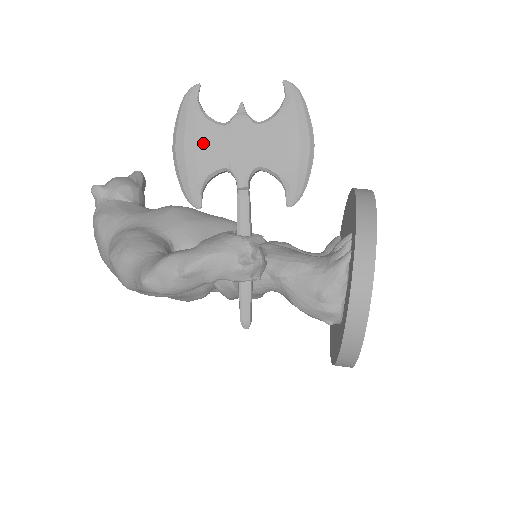
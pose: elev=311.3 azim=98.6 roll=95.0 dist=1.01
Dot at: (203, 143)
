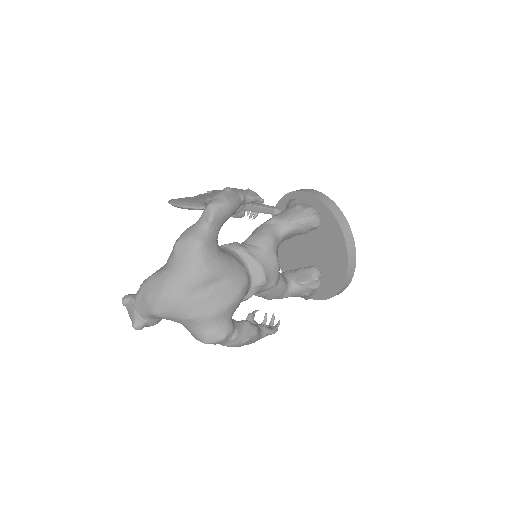
Dot at: (191, 199)
